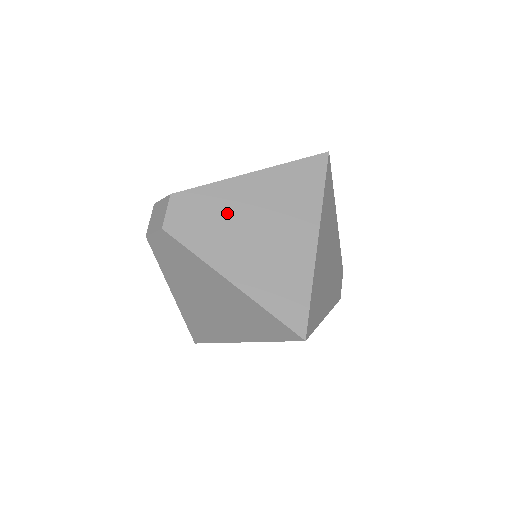
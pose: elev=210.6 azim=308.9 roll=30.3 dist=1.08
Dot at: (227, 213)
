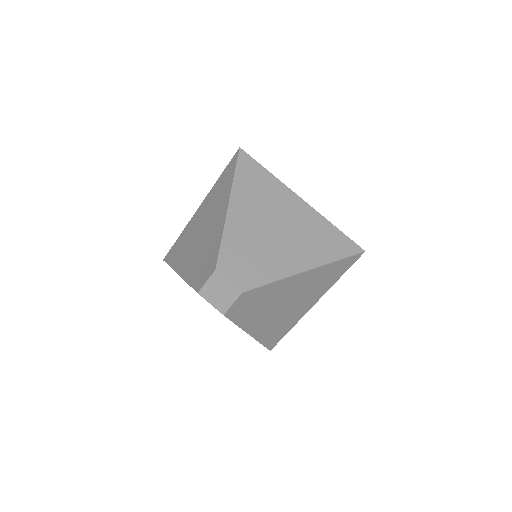
Dot at: (273, 299)
